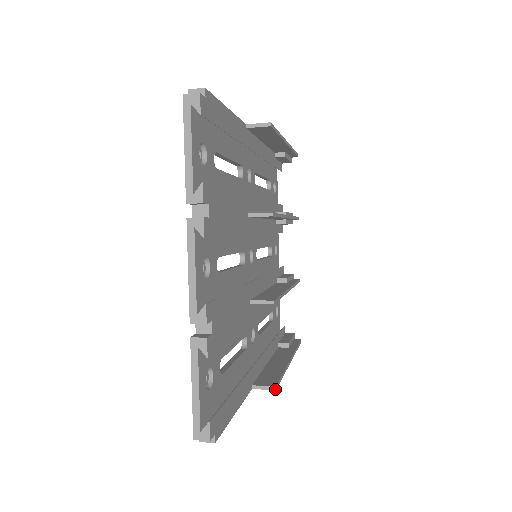
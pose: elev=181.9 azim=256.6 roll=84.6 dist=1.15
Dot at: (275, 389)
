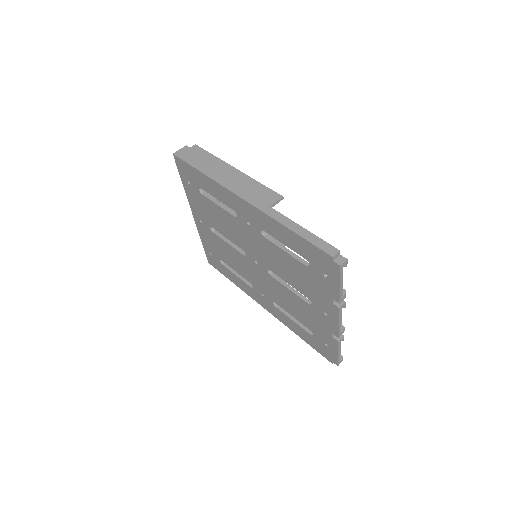
Dot at: occluded
